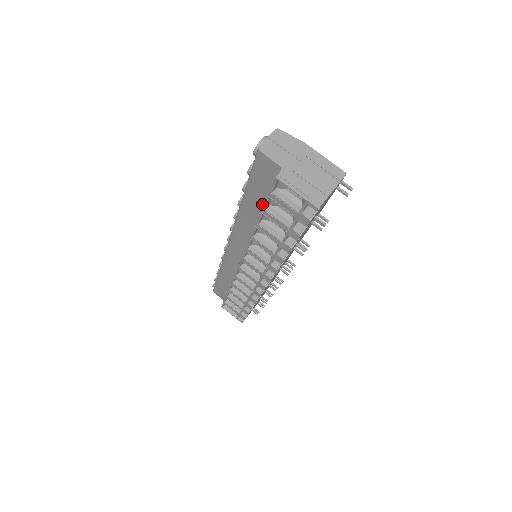
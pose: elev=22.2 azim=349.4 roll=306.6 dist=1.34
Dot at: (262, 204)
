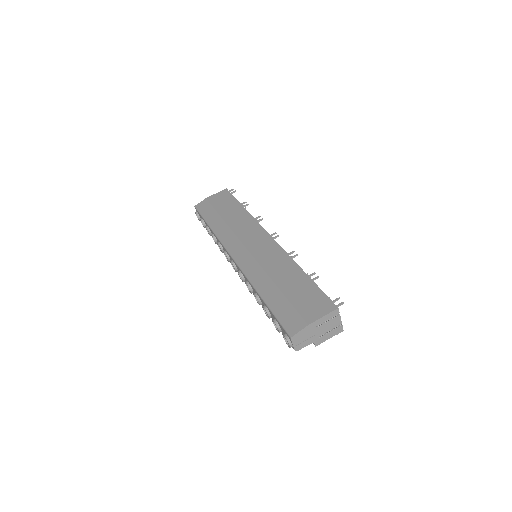
Dot at: occluded
